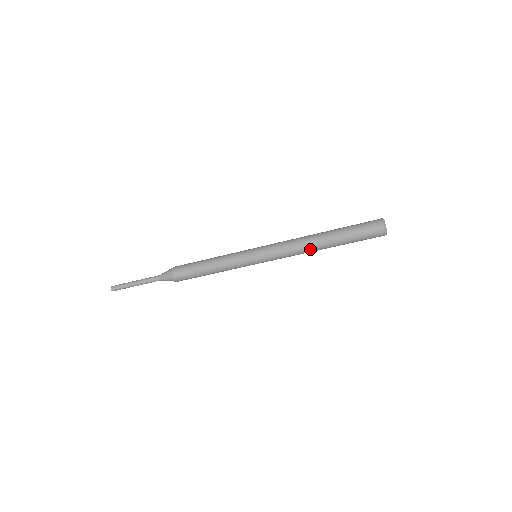
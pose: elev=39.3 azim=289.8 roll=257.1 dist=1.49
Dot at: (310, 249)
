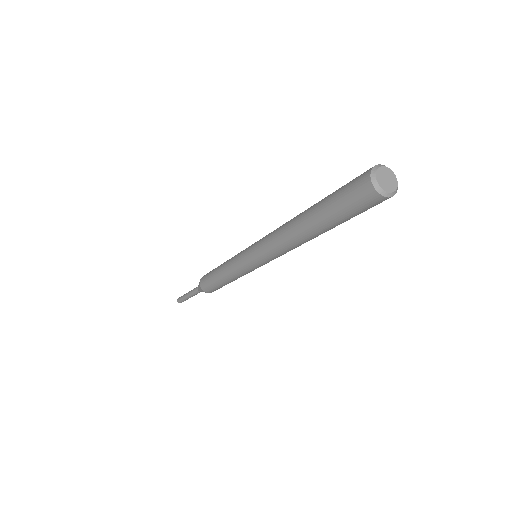
Dot at: (296, 242)
